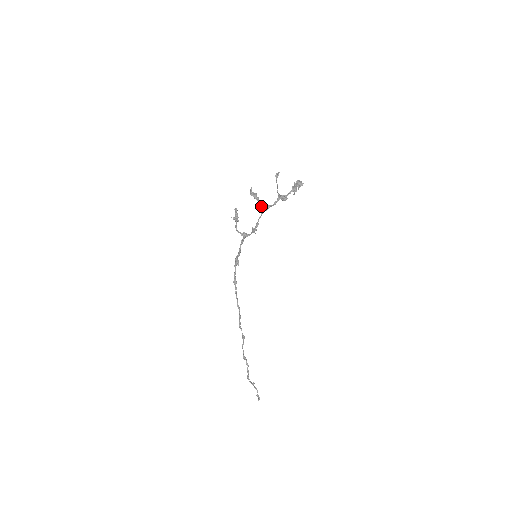
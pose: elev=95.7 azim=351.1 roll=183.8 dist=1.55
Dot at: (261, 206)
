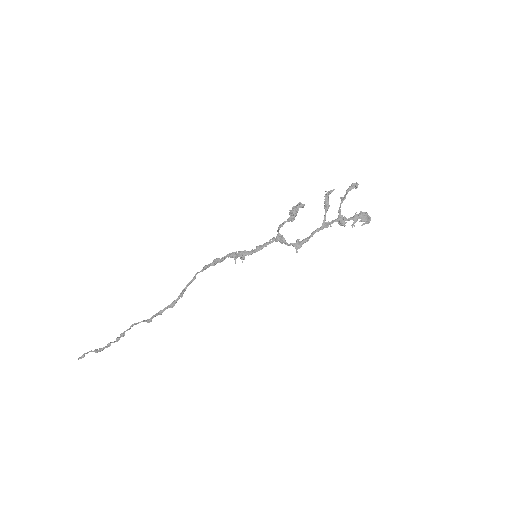
Dot at: (324, 219)
